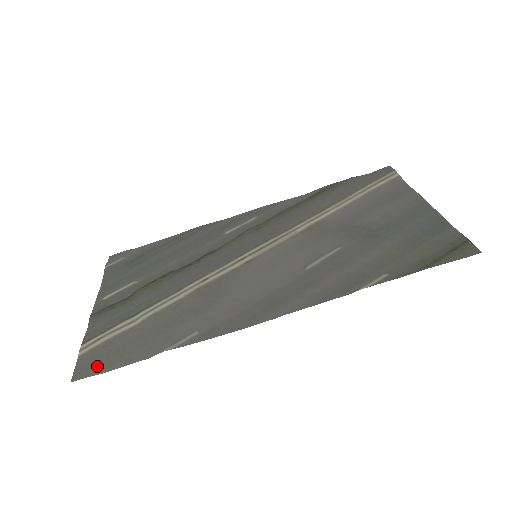
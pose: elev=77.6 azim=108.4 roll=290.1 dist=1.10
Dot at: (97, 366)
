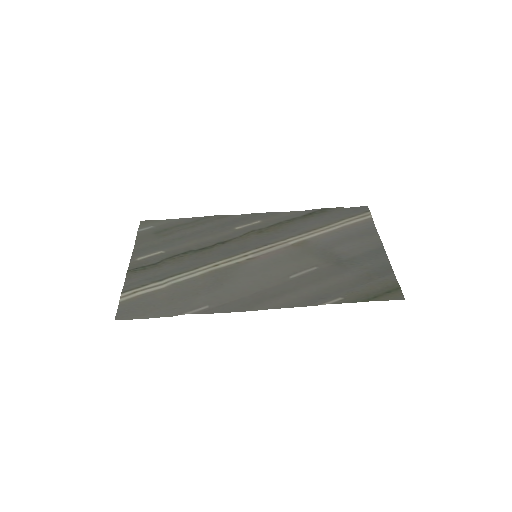
Dot at: (134, 313)
